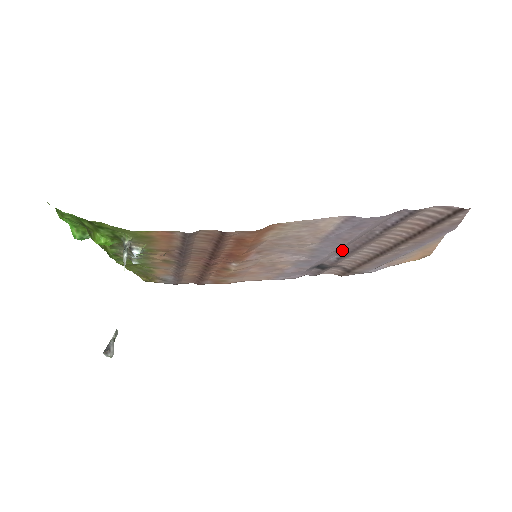
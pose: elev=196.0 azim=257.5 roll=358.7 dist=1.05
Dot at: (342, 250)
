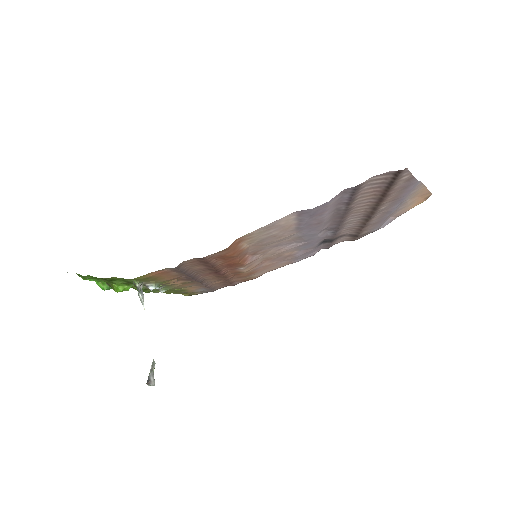
Dot at: (329, 227)
